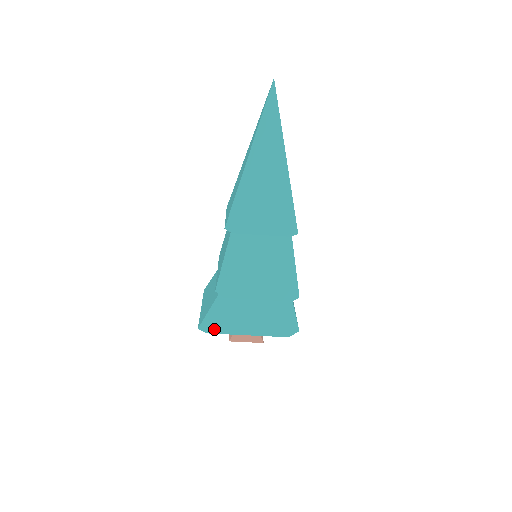
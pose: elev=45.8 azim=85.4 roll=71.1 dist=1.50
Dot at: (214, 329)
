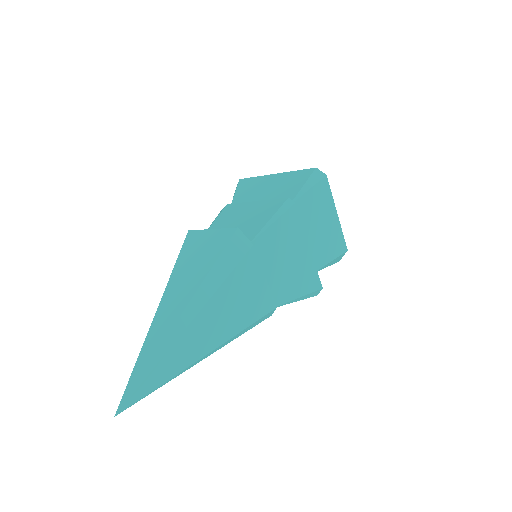
Dot at: occluded
